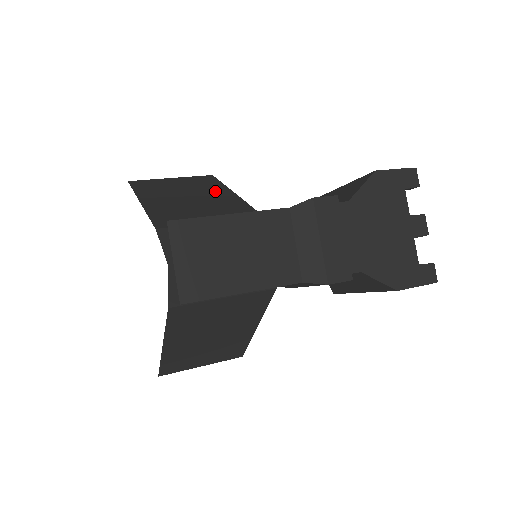
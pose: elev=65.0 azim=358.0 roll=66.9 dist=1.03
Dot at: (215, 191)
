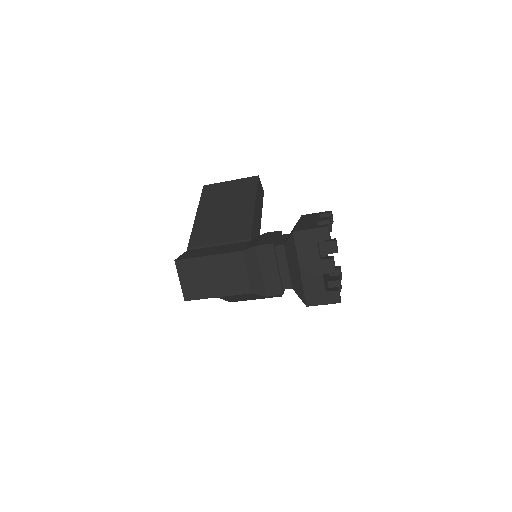
Dot at: (244, 202)
